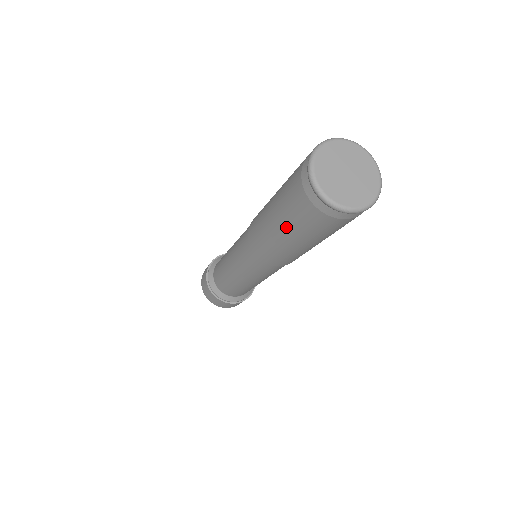
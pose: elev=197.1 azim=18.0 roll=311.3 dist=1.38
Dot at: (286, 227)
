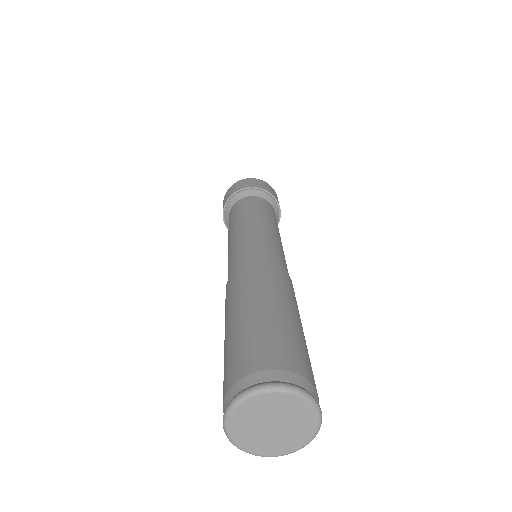
Dot at: occluded
